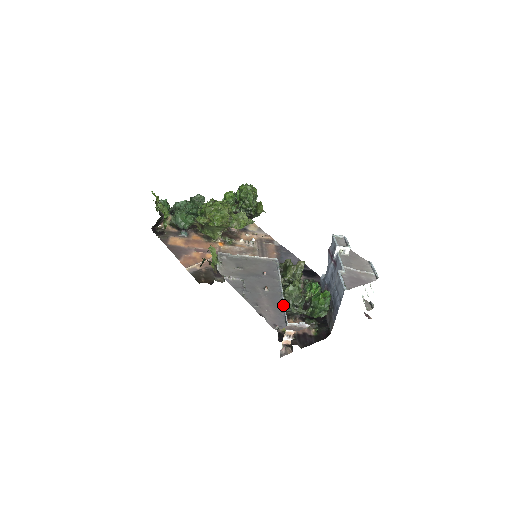
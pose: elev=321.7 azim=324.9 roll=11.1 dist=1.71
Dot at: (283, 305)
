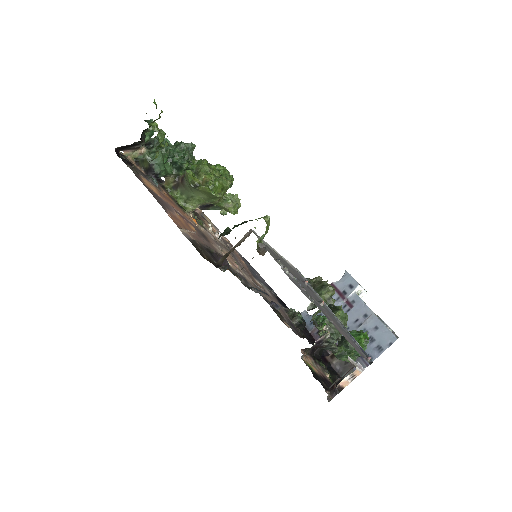
Dot at: (349, 332)
